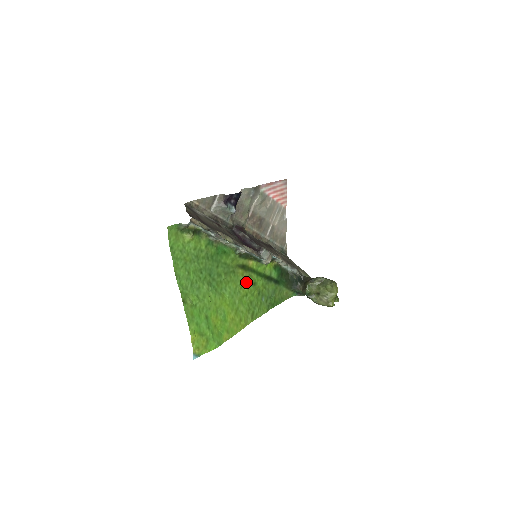
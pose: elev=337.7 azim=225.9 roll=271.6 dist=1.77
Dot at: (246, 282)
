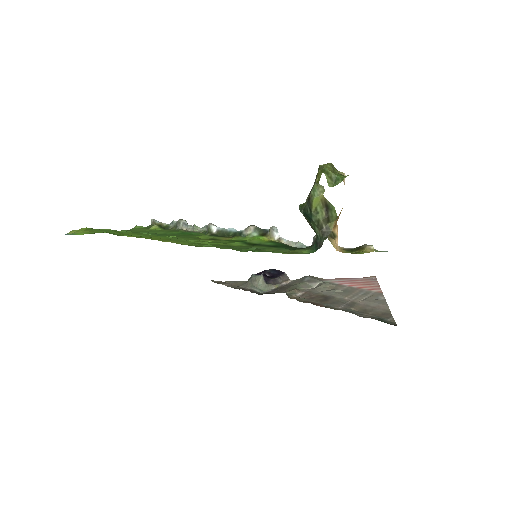
Dot at: occluded
